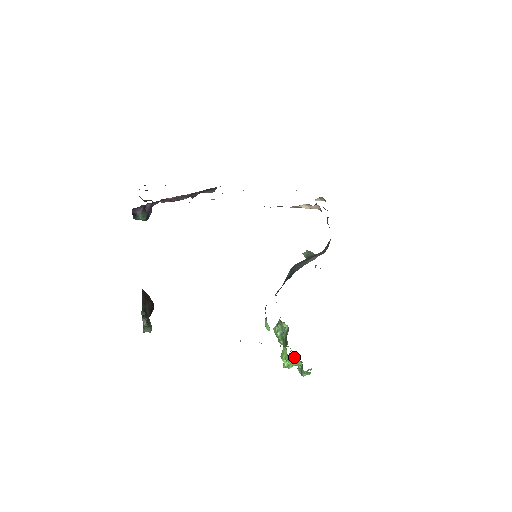
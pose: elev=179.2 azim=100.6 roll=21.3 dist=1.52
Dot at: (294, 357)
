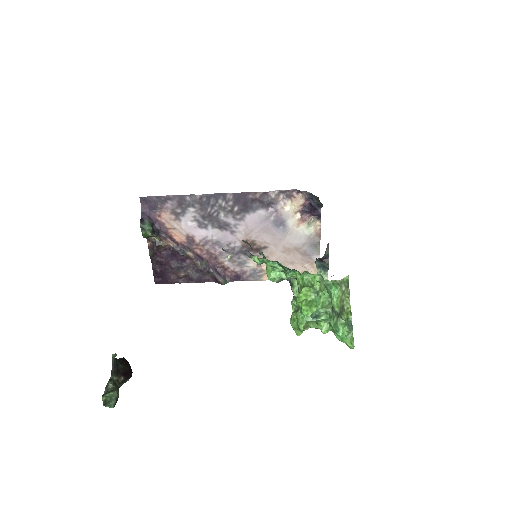
Dot at: (311, 283)
